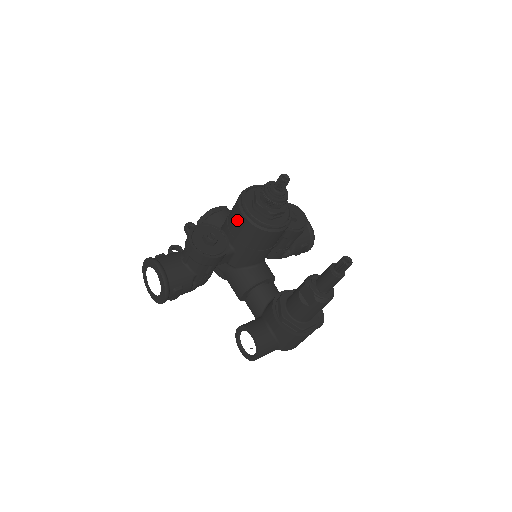
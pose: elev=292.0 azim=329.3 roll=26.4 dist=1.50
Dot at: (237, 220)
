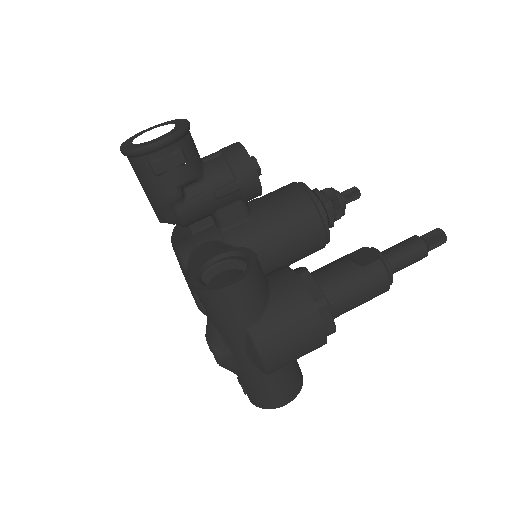
Dot at: (283, 189)
